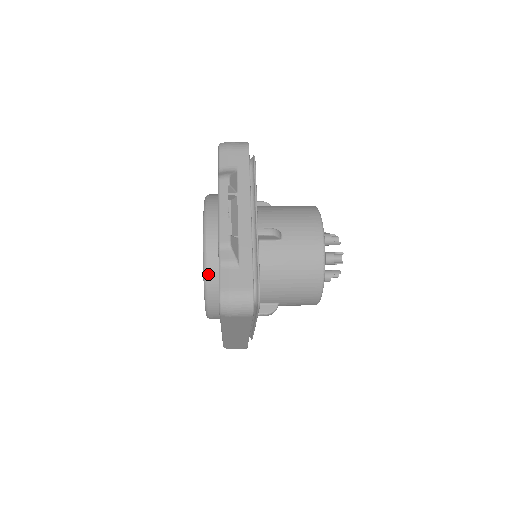
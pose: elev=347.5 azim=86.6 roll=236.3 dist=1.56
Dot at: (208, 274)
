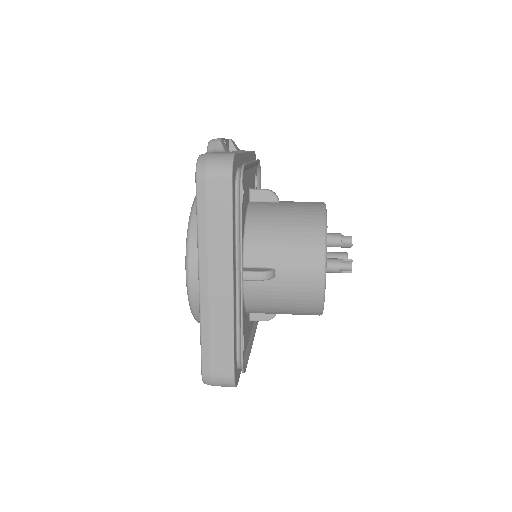
Dot at: occluded
